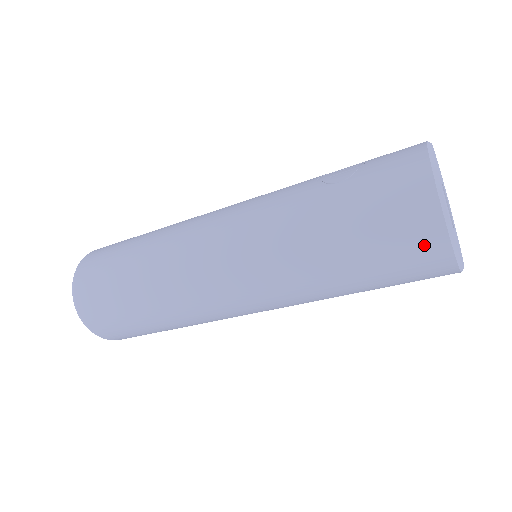
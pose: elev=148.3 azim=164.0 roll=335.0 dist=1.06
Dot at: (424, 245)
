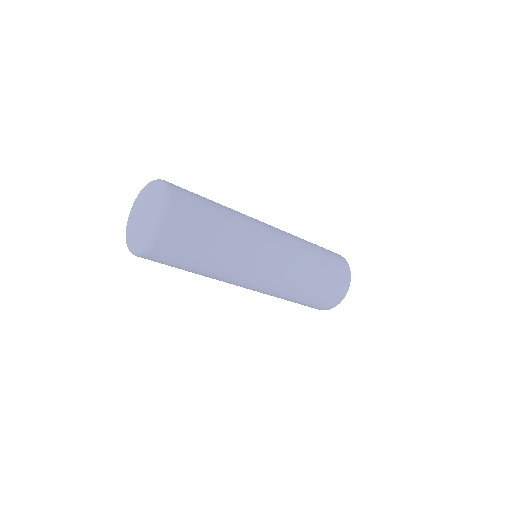
Dot at: (337, 296)
